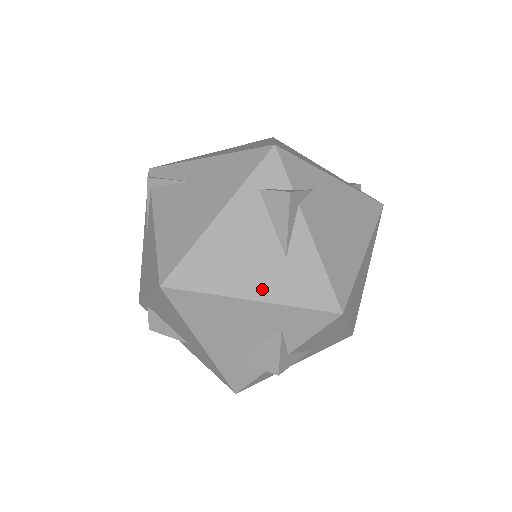
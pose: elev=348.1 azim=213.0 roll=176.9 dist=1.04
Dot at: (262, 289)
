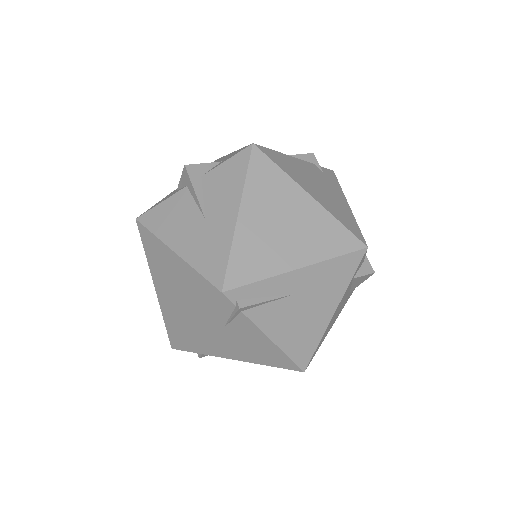
Dot at: occluded
